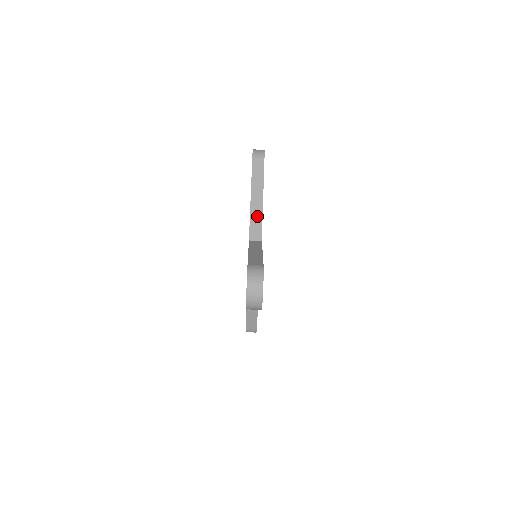
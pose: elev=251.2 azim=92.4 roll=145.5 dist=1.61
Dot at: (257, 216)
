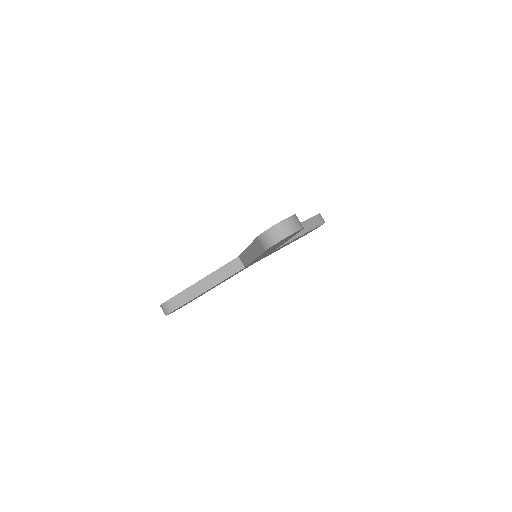
Dot at: occluded
